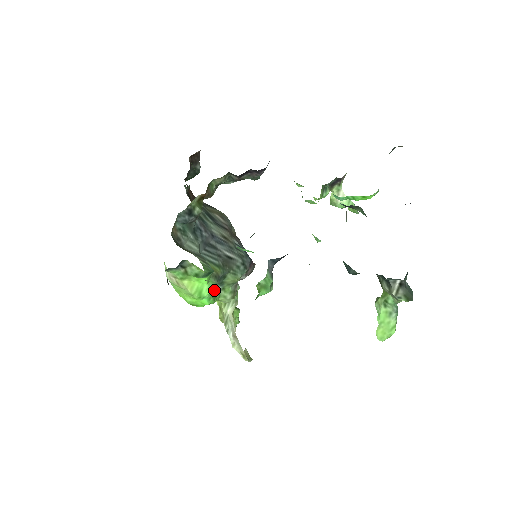
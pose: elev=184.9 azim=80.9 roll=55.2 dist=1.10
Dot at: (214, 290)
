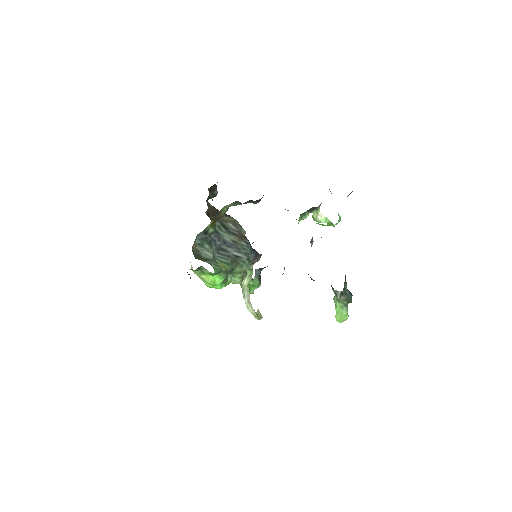
Dot at: (226, 278)
